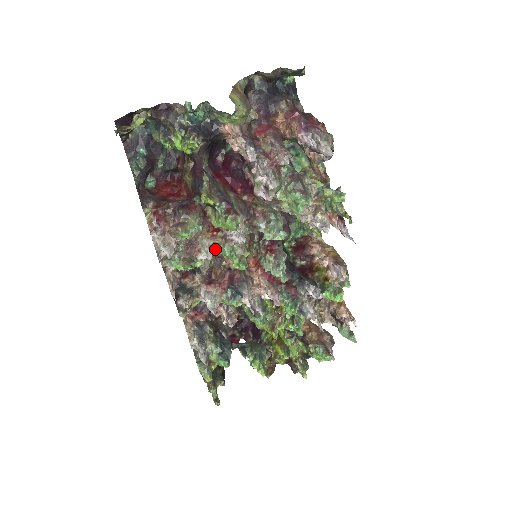
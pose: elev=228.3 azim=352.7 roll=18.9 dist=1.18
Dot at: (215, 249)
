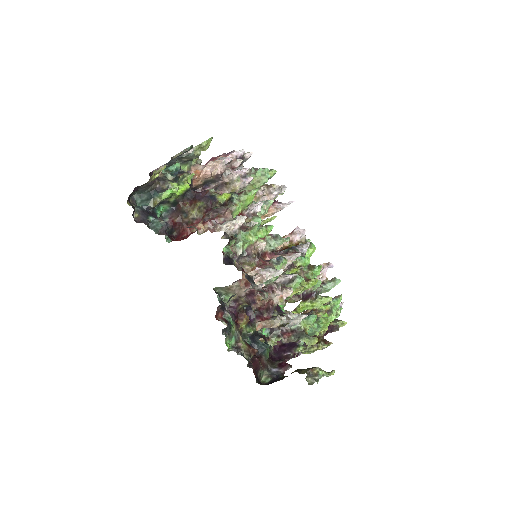
Dot at: occluded
